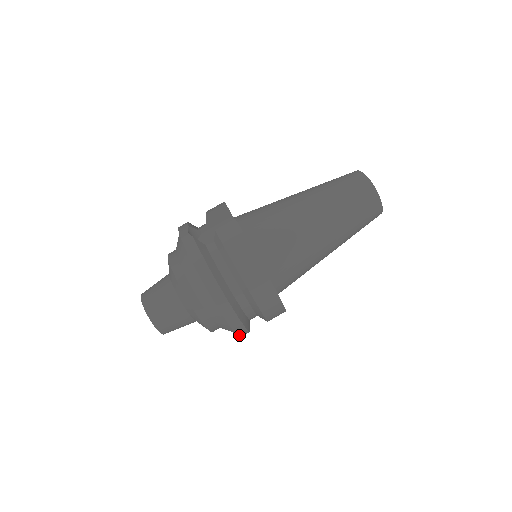
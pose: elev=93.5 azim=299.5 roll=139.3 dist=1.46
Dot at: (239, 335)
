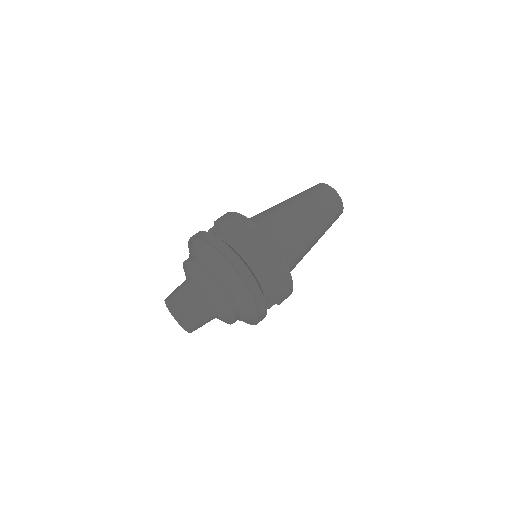
Dot at: (254, 295)
